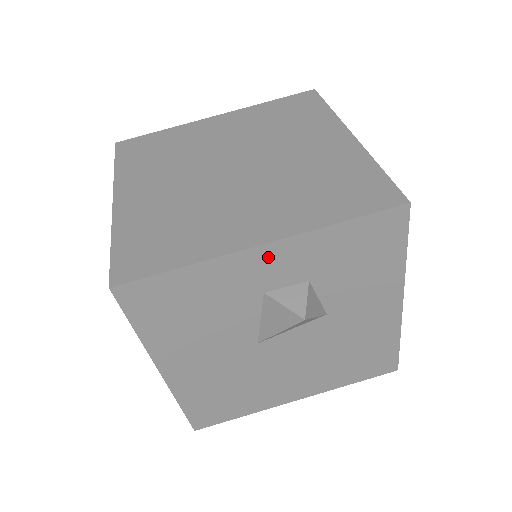
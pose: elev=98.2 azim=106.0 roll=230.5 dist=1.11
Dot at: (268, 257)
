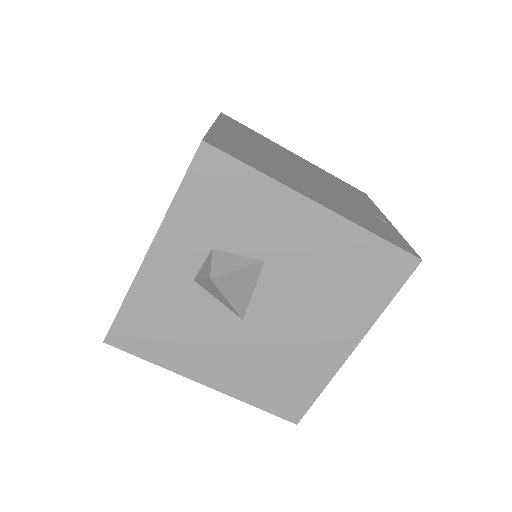
Dot at: (163, 255)
